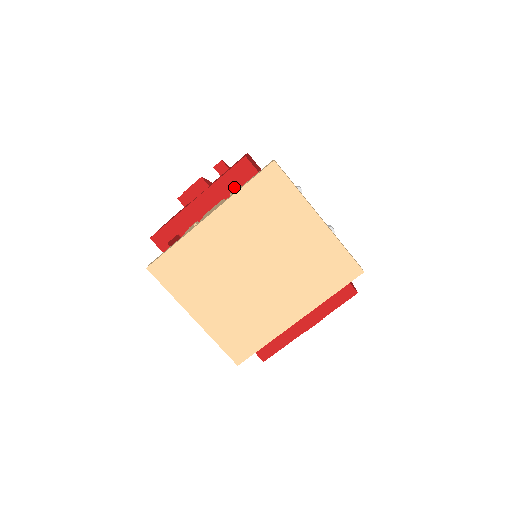
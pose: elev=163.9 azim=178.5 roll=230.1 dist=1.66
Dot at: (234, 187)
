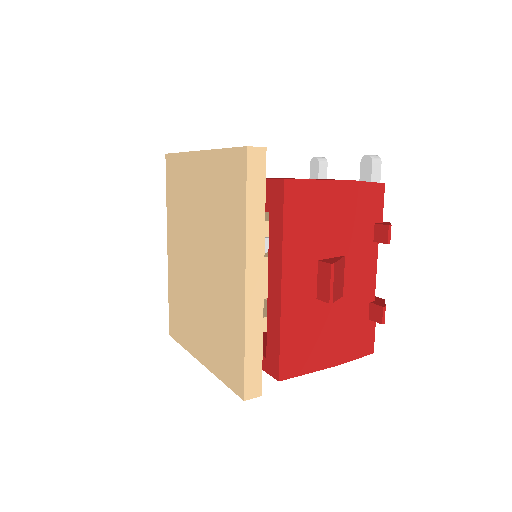
Dot at: occluded
